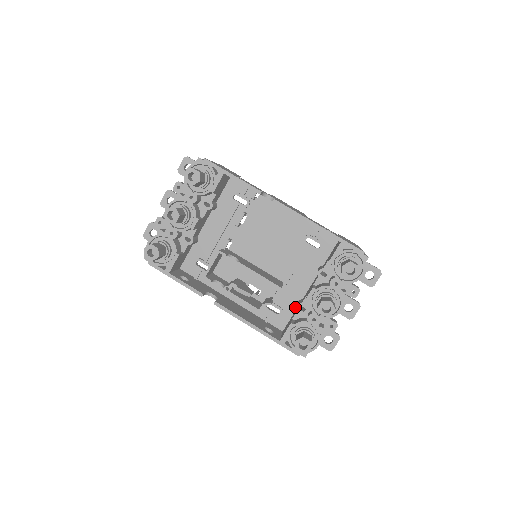
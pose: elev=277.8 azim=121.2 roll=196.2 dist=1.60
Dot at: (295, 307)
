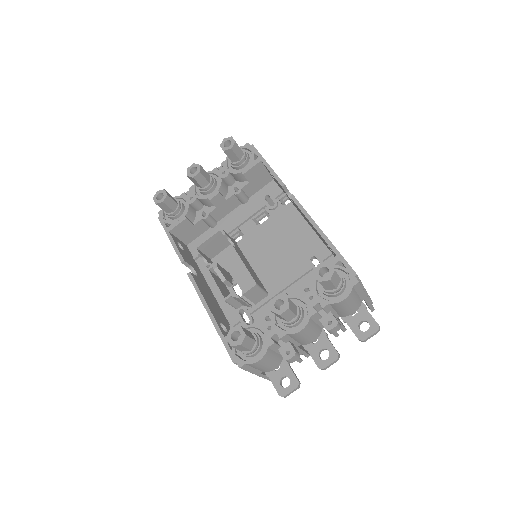
Dot at: occluded
